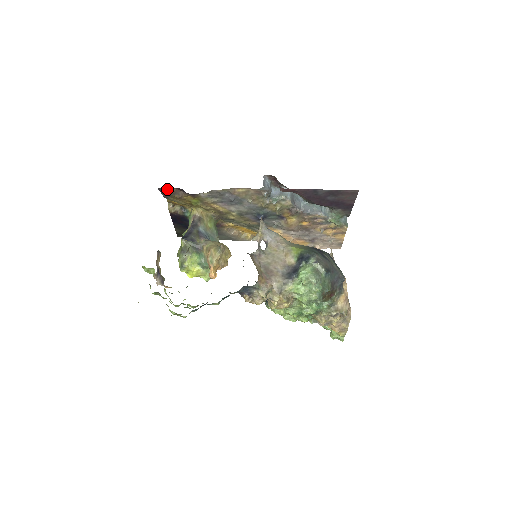
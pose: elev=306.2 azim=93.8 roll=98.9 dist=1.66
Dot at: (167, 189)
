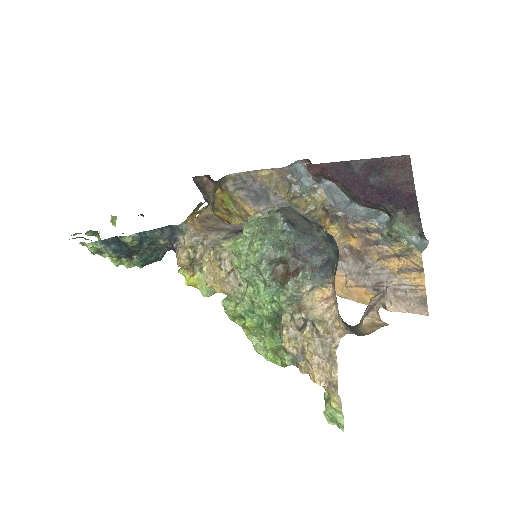
Dot at: (200, 179)
